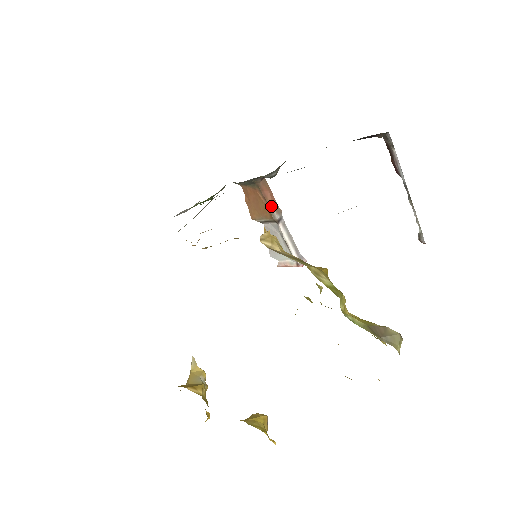
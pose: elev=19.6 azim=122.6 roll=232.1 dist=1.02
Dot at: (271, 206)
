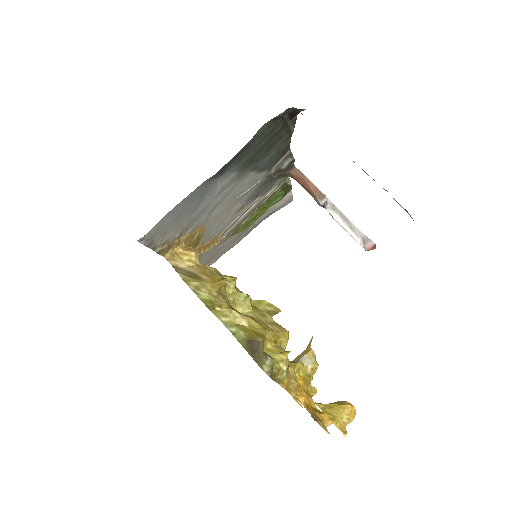
Dot at: (312, 193)
